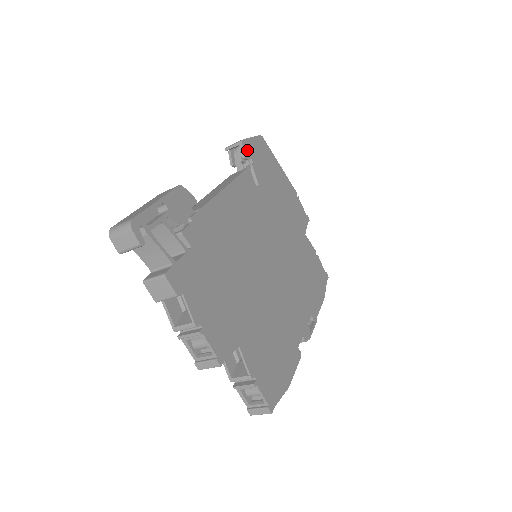
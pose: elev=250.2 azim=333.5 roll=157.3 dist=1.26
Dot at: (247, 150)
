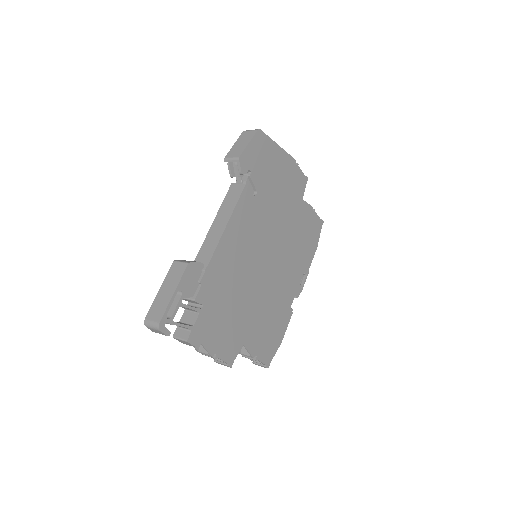
Dot at: (244, 164)
